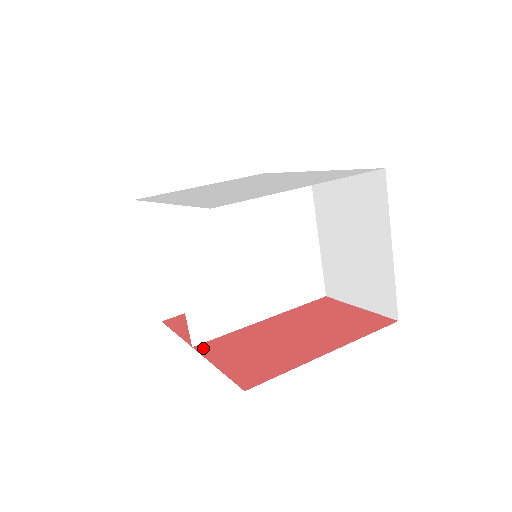
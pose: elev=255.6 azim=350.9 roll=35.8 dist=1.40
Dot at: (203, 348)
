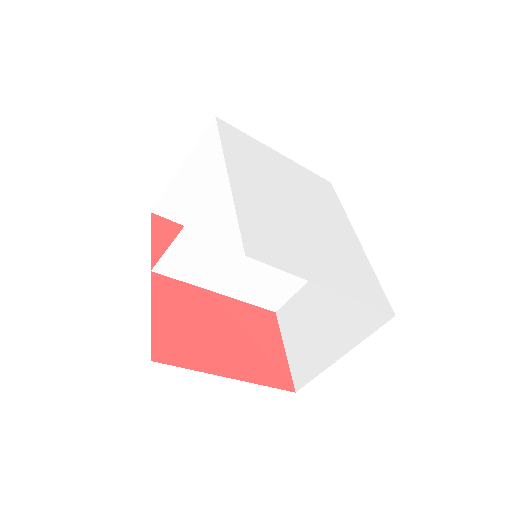
Dot at: (157, 281)
